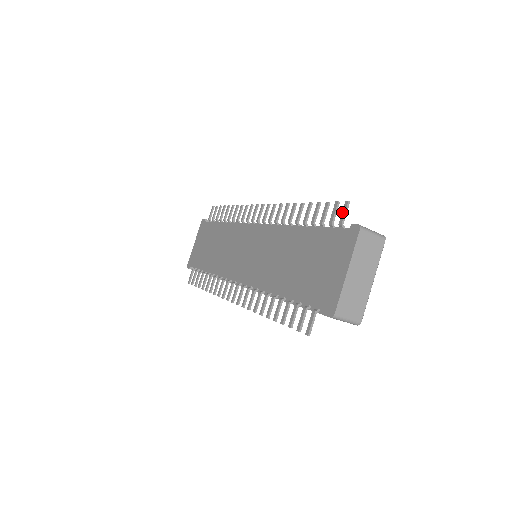
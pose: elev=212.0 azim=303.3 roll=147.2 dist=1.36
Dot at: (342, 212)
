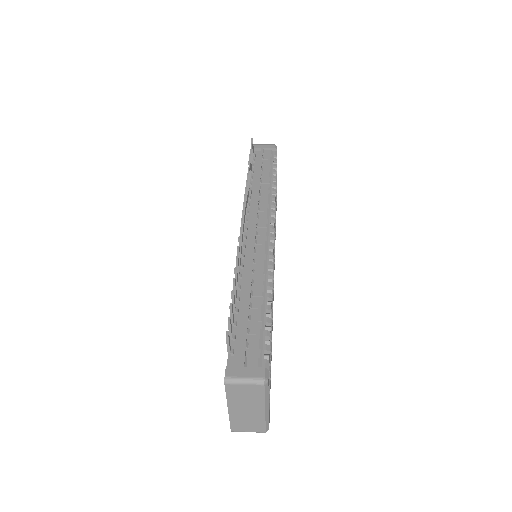
Dot at: (226, 340)
